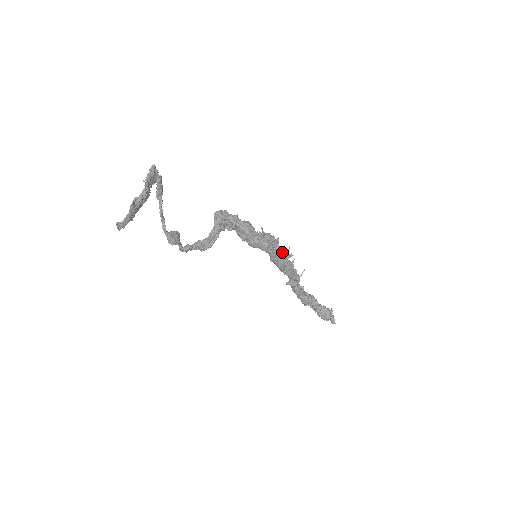
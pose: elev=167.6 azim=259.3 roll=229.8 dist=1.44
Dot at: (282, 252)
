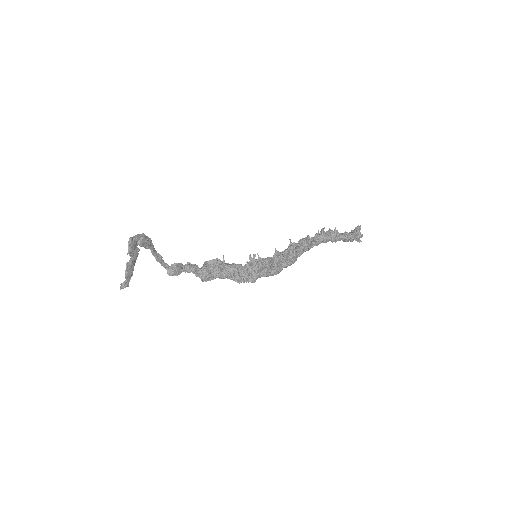
Dot at: (278, 262)
